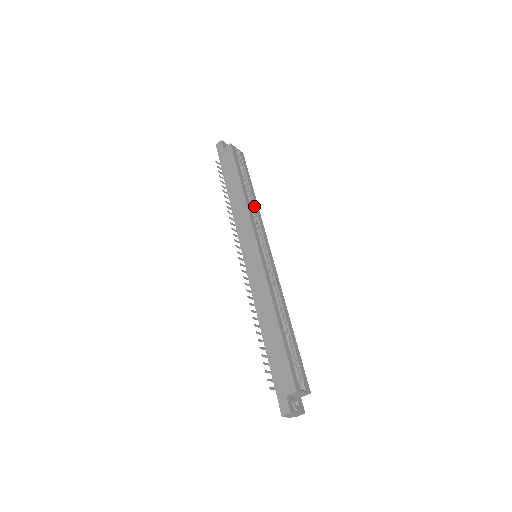
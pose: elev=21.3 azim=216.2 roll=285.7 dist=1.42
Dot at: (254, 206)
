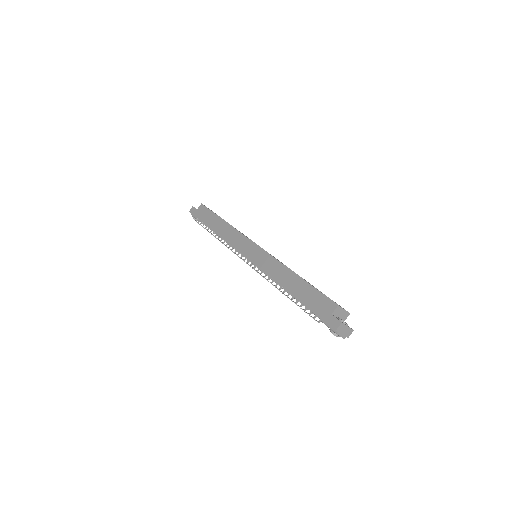
Dot at: occluded
